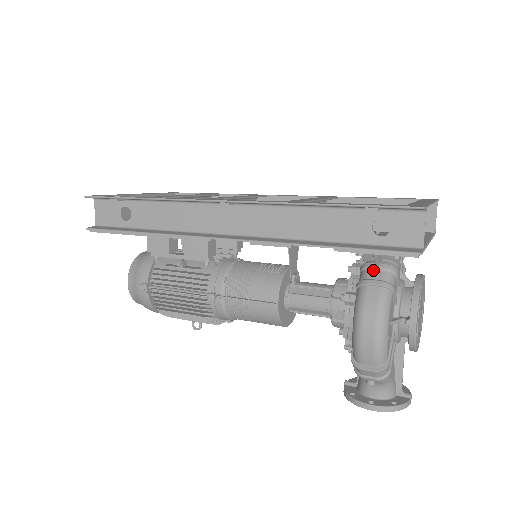
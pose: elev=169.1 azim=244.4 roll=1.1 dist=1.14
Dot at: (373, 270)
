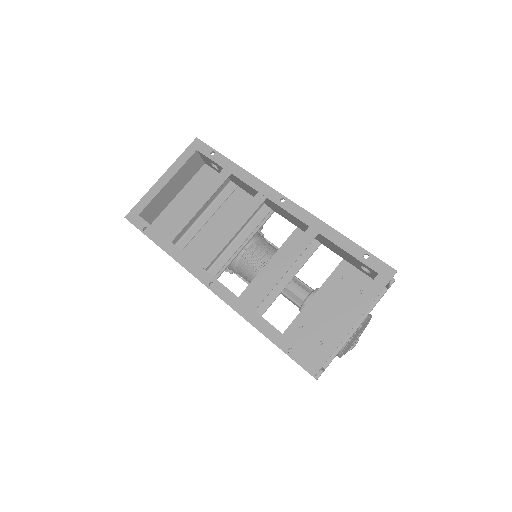
Dot at: occluded
